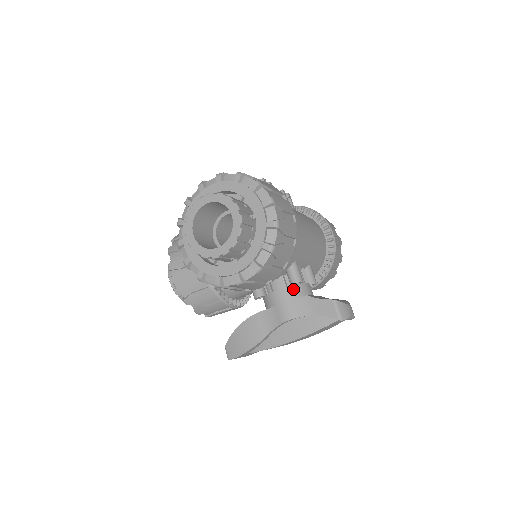
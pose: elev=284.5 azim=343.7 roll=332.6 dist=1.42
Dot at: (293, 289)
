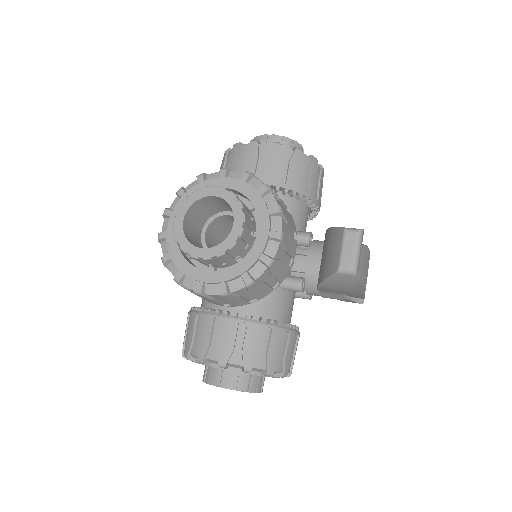
Dot at: occluded
